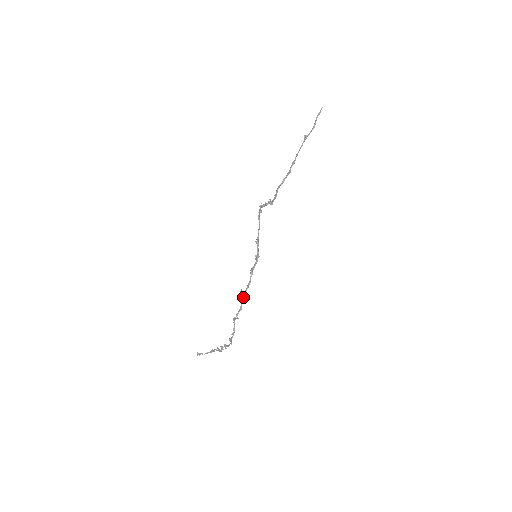
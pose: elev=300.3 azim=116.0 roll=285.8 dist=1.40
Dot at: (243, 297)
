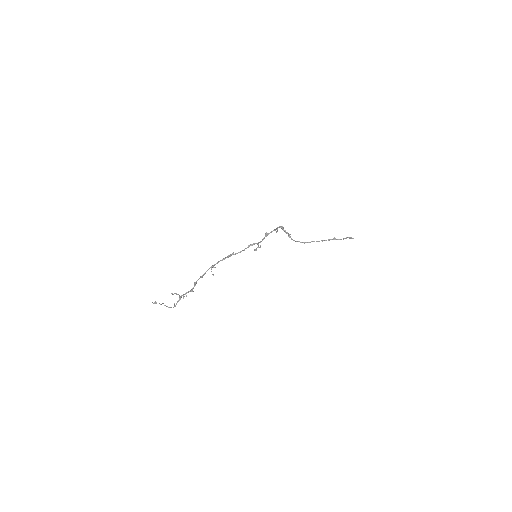
Dot at: (231, 255)
